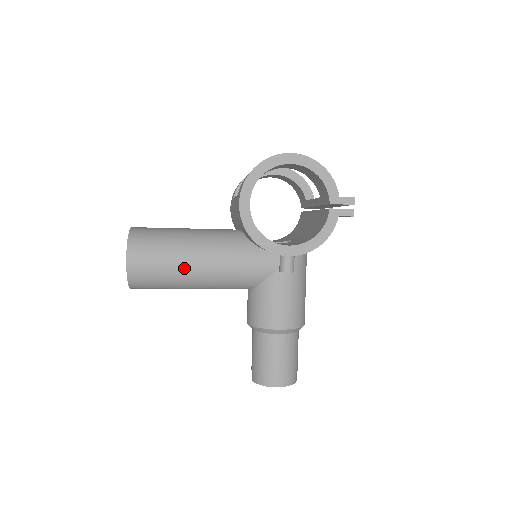
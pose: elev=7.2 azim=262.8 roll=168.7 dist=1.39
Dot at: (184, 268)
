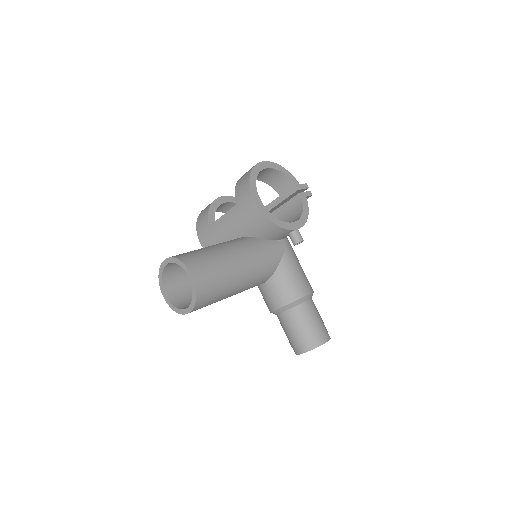
Dot at: (232, 269)
